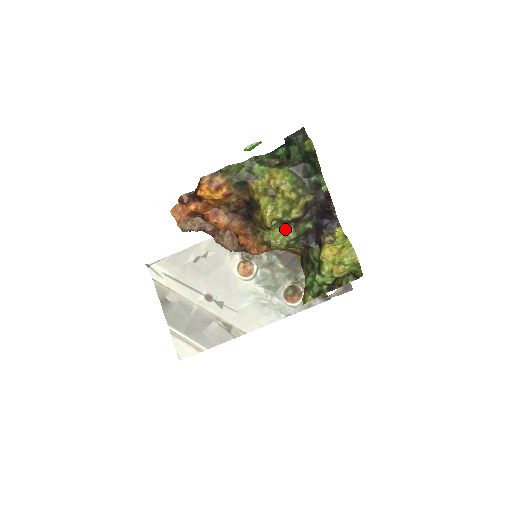
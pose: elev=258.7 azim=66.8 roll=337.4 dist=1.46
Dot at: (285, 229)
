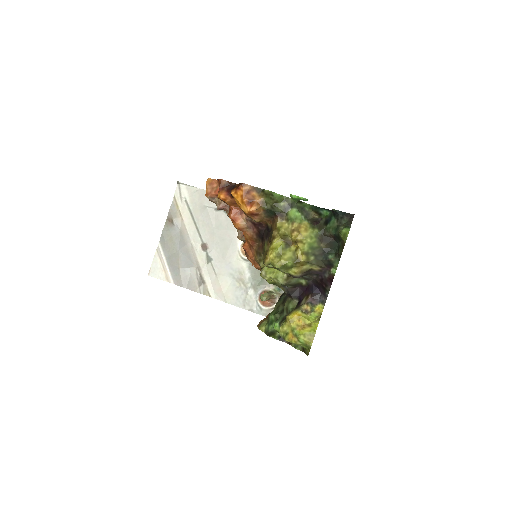
Dot at: (280, 272)
